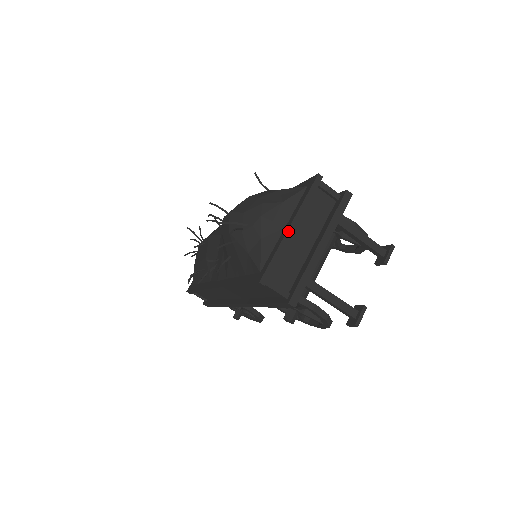
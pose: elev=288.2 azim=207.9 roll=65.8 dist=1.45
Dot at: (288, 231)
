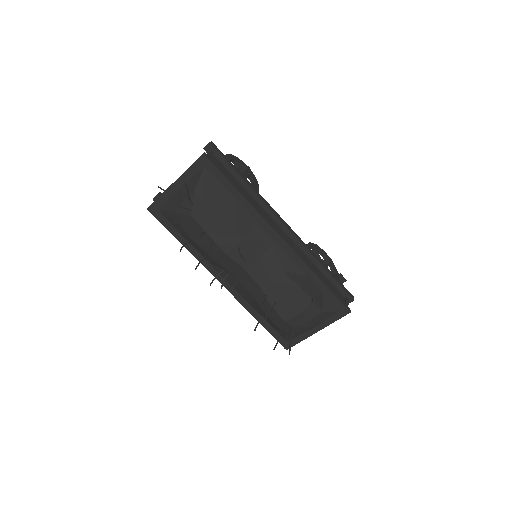
Dot at: occluded
